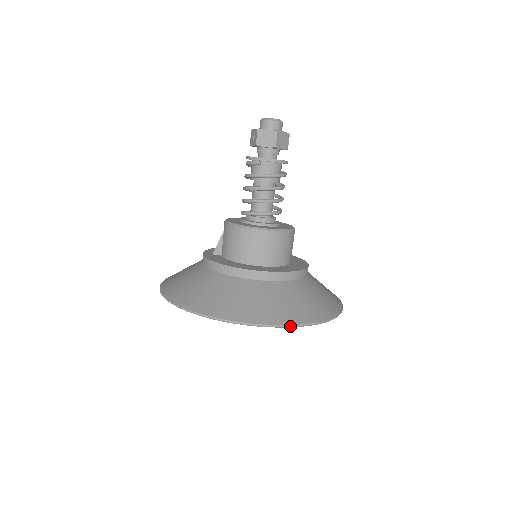
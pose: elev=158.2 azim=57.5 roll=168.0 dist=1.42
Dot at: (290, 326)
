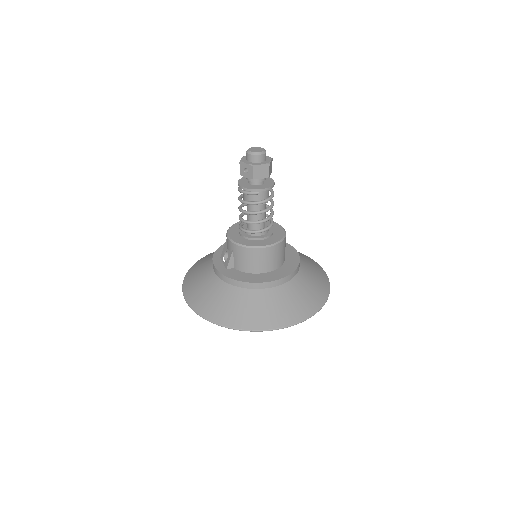
Dot at: (318, 311)
